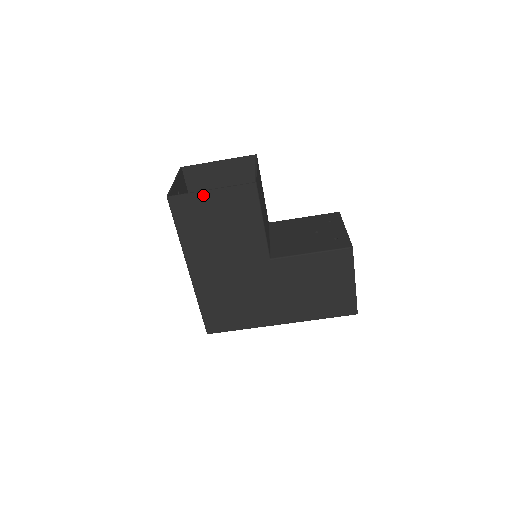
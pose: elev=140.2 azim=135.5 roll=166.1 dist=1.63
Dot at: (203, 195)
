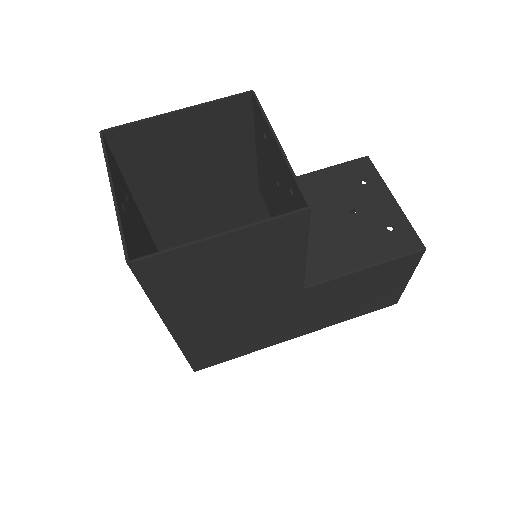
Dot at: (204, 245)
